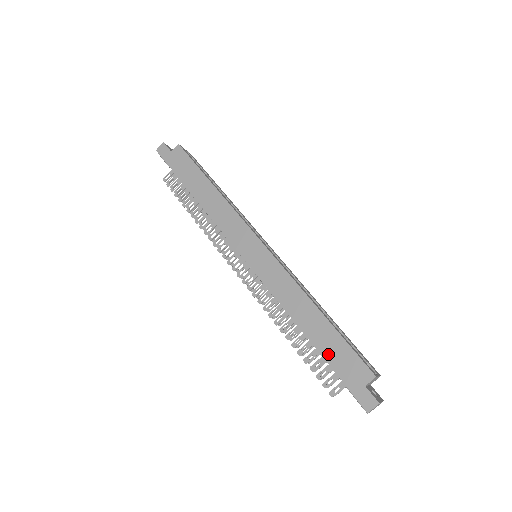
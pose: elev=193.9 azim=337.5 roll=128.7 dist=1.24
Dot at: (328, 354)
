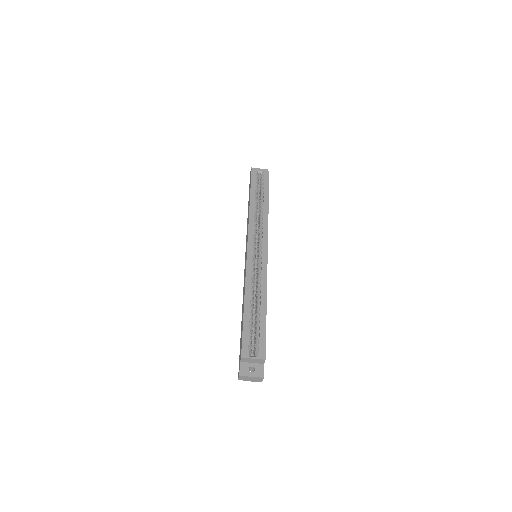
Dot at: occluded
